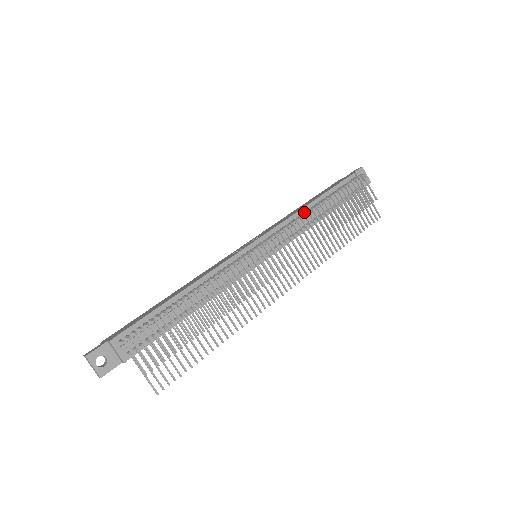
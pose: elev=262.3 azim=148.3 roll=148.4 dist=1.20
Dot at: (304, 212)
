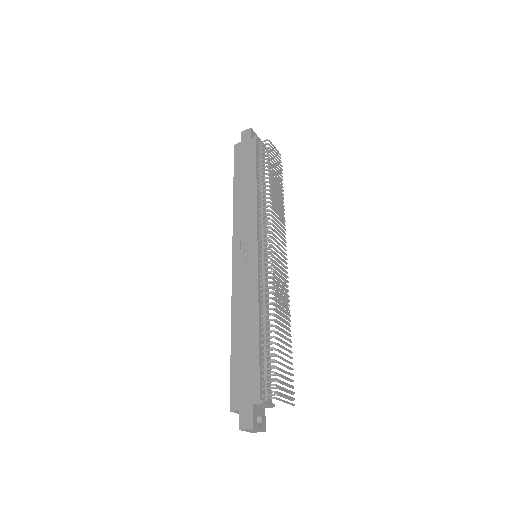
Dot at: (259, 197)
